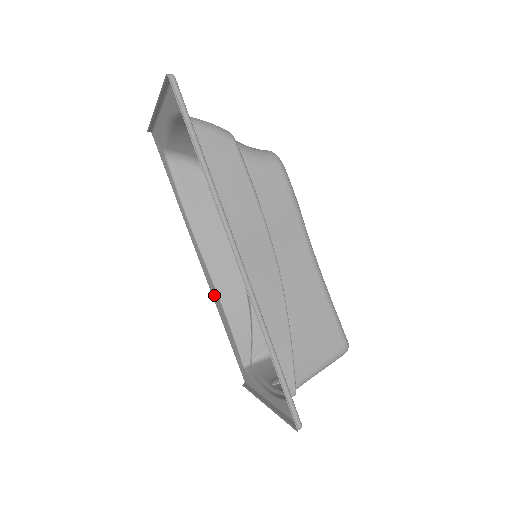
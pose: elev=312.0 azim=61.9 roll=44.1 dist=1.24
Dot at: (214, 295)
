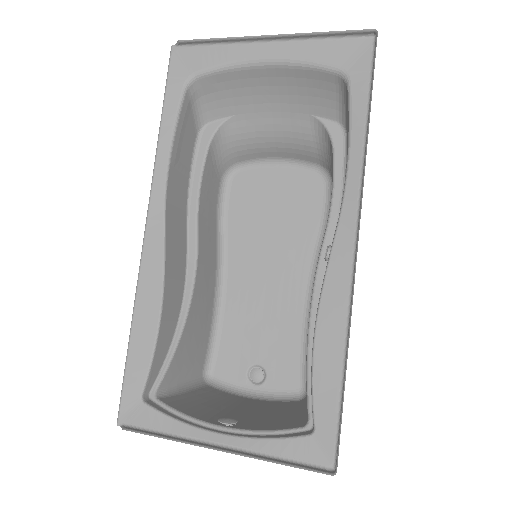
Dot at: (148, 281)
